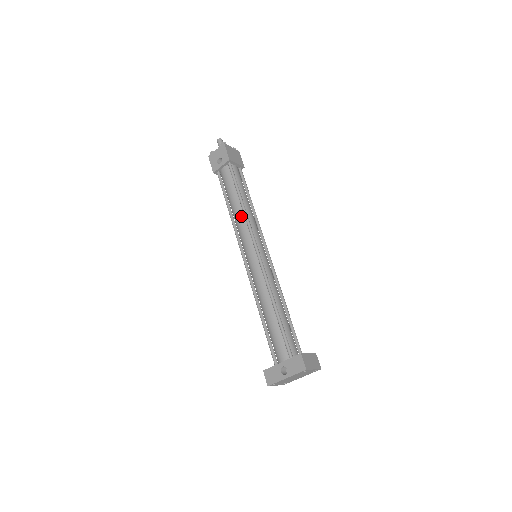
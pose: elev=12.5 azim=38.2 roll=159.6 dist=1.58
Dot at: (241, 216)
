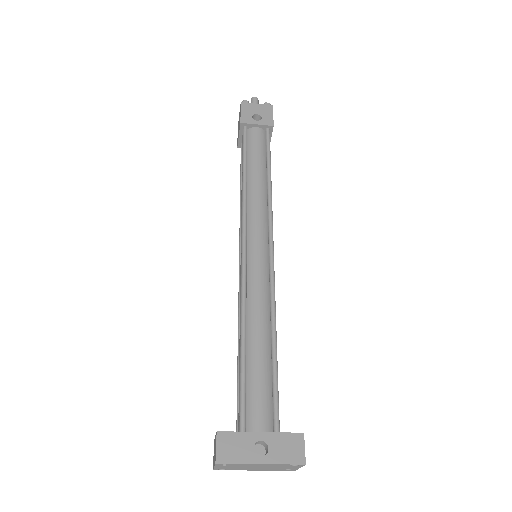
Dot at: (262, 195)
